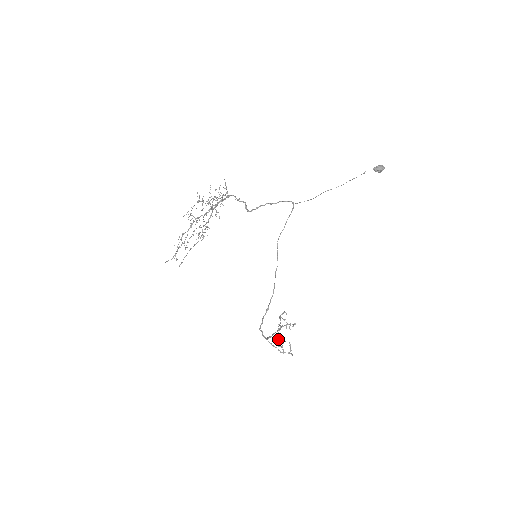
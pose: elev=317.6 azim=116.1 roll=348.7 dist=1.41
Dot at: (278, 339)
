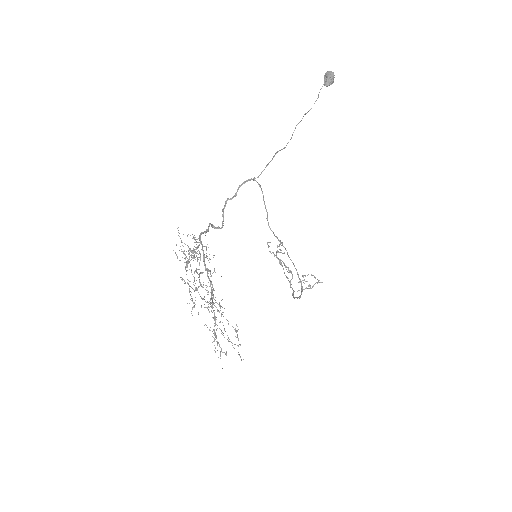
Dot at: occluded
